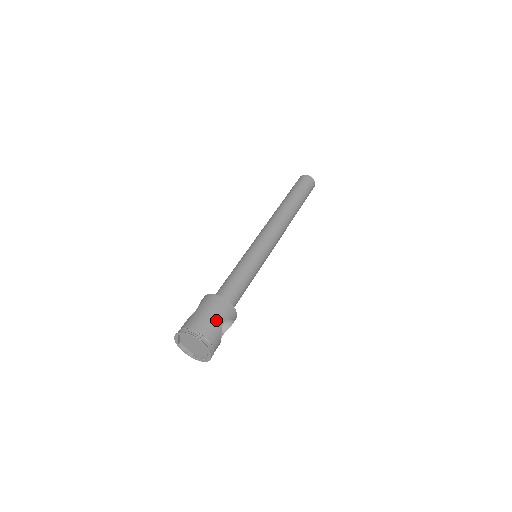
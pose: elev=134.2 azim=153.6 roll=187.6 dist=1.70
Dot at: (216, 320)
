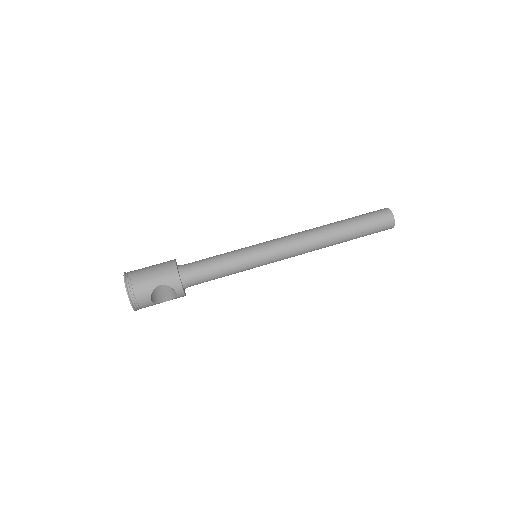
Dot at: (153, 278)
